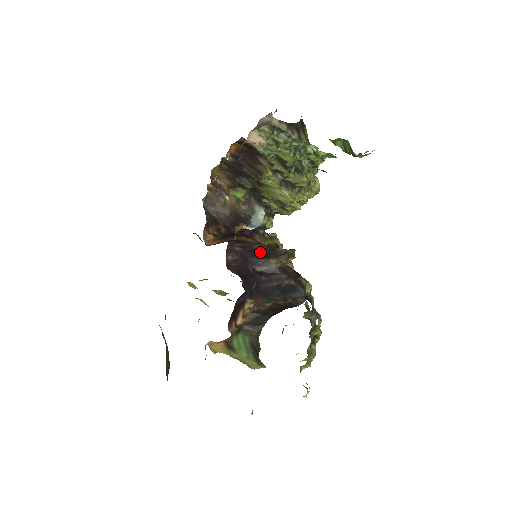
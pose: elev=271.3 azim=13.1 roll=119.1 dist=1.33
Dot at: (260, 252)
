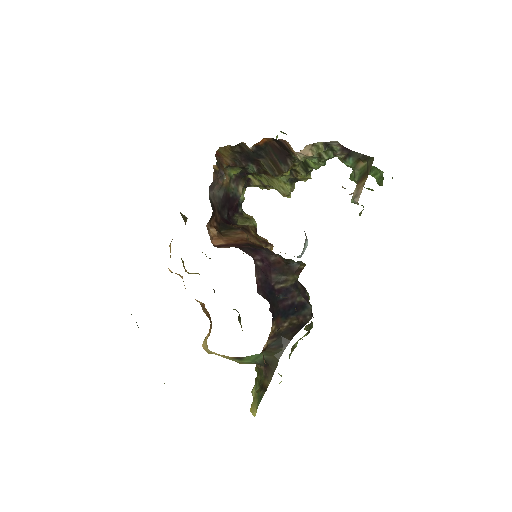
Dot at: (278, 267)
